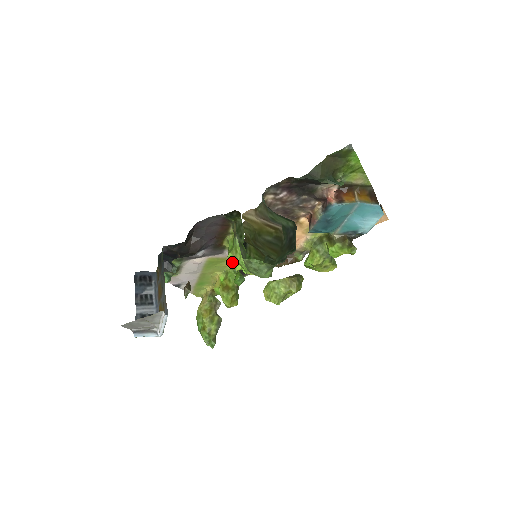
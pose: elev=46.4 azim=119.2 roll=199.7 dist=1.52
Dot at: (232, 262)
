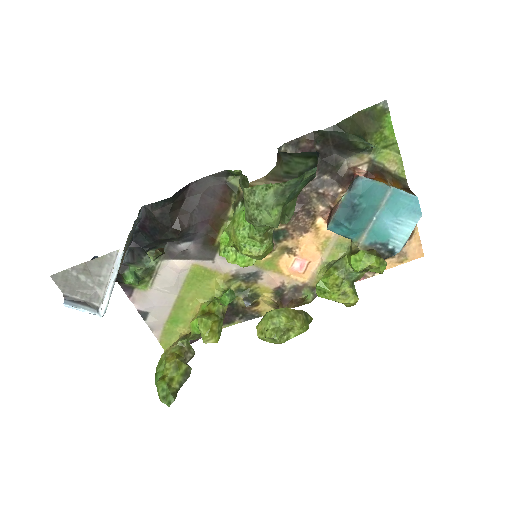
Dot at: (224, 250)
